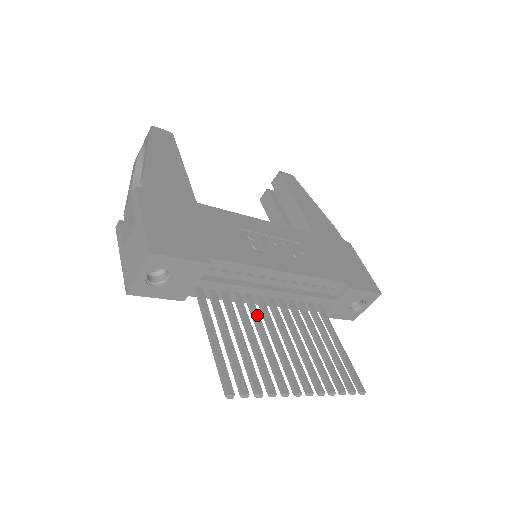
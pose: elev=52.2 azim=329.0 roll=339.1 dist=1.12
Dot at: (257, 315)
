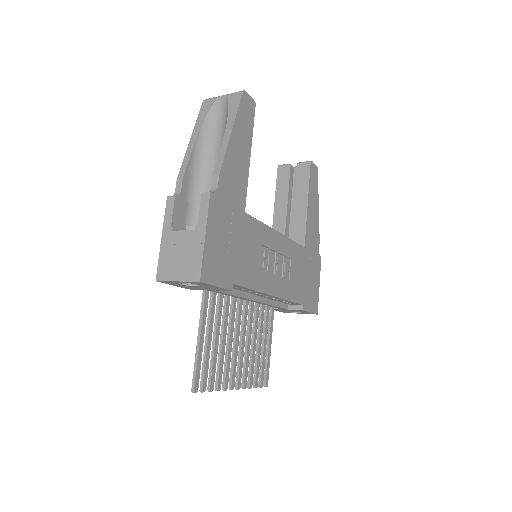
Dot at: (234, 315)
